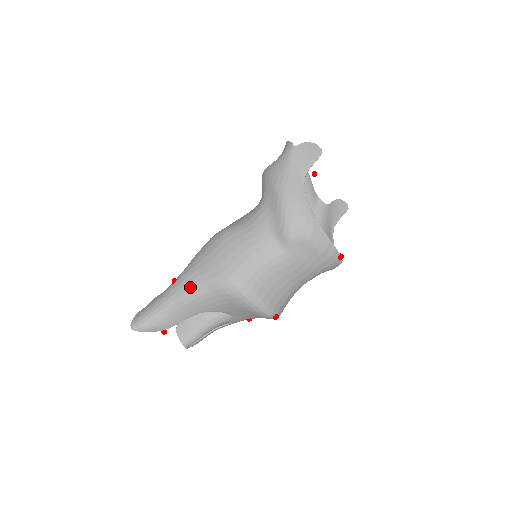
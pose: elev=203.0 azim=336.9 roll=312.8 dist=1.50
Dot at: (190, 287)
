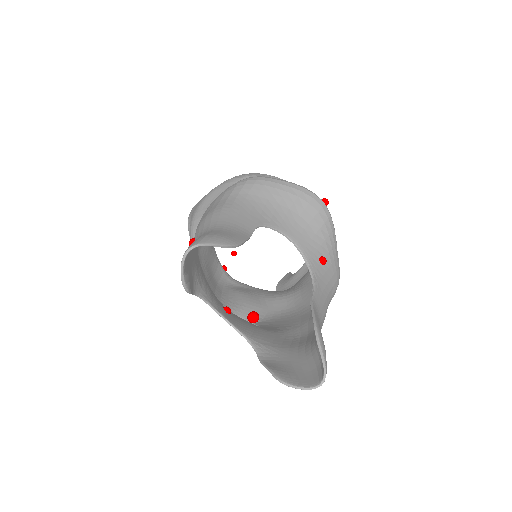
Dot at: (213, 209)
